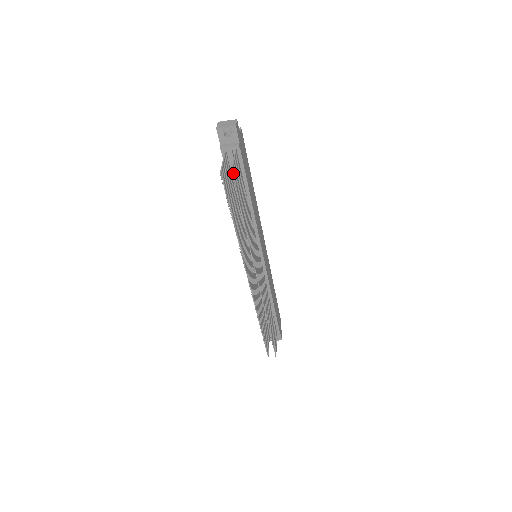
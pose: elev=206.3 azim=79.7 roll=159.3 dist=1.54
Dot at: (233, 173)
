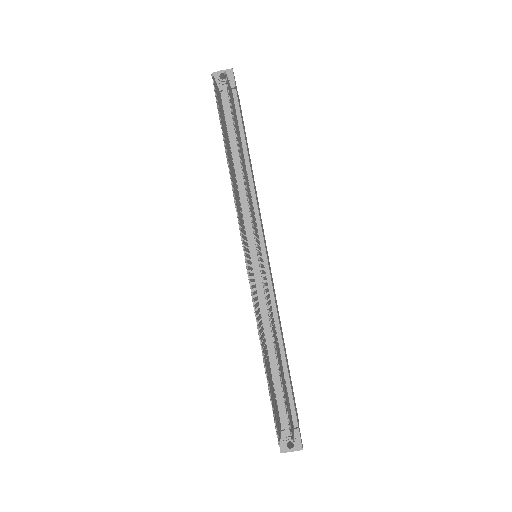
Dot at: (227, 80)
